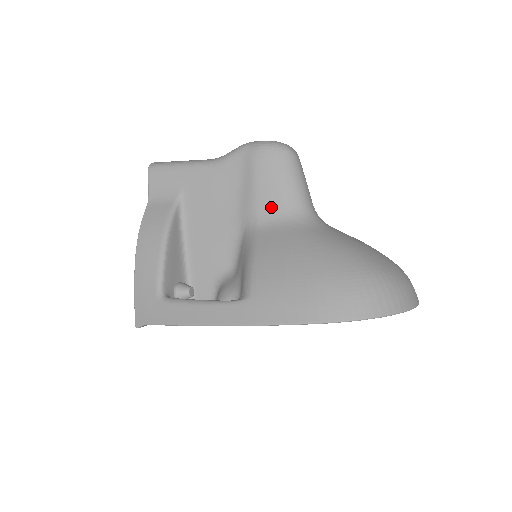
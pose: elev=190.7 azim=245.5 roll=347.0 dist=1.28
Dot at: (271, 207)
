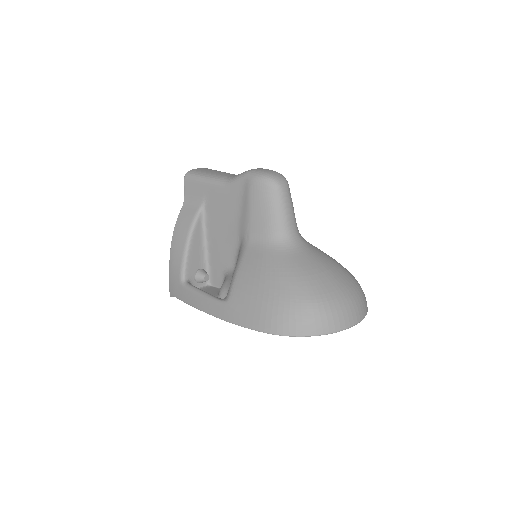
Dot at: (259, 229)
